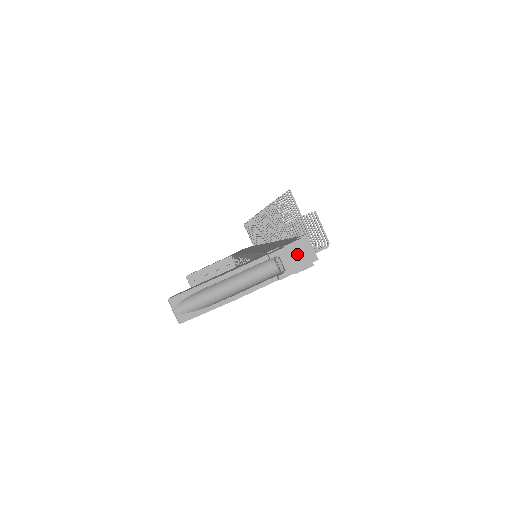
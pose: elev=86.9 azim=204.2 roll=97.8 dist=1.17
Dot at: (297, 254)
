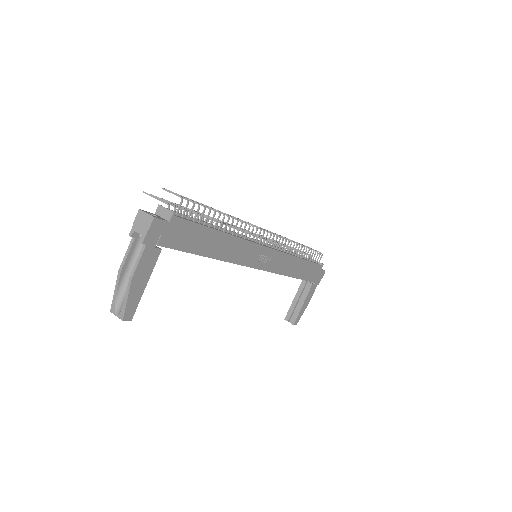
Dot at: (142, 220)
